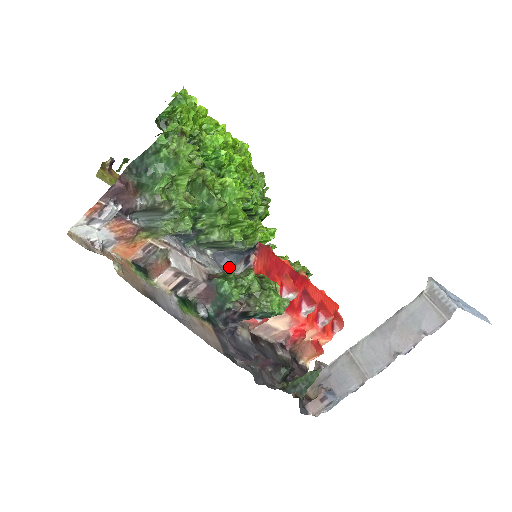
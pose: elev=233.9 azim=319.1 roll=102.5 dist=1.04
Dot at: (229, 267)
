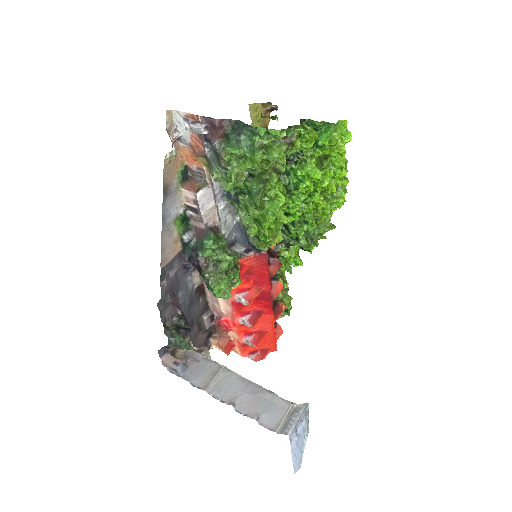
Dot at: (235, 240)
